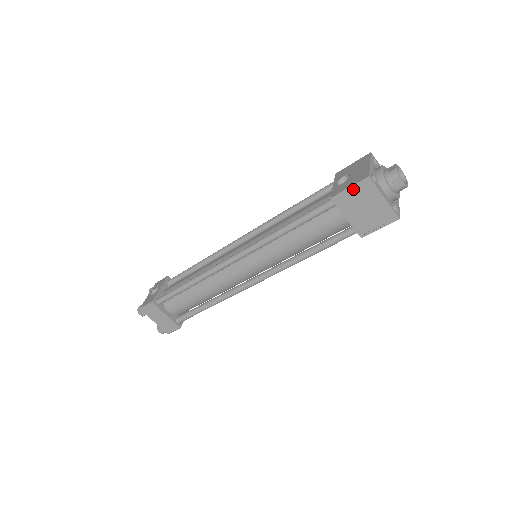
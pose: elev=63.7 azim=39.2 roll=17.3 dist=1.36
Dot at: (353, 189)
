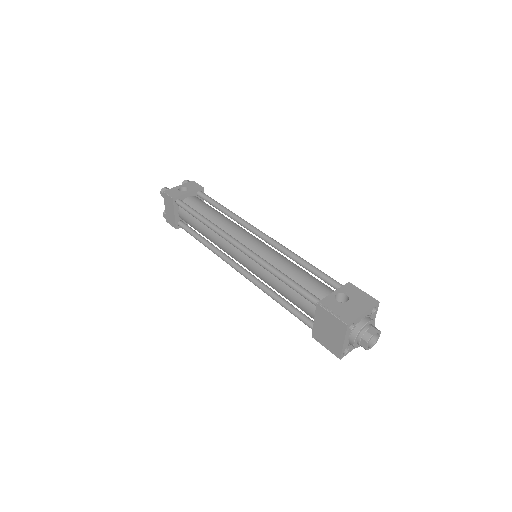
Dot at: (333, 317)
